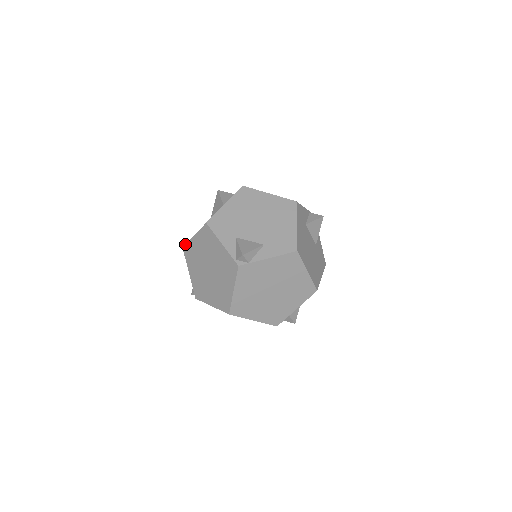
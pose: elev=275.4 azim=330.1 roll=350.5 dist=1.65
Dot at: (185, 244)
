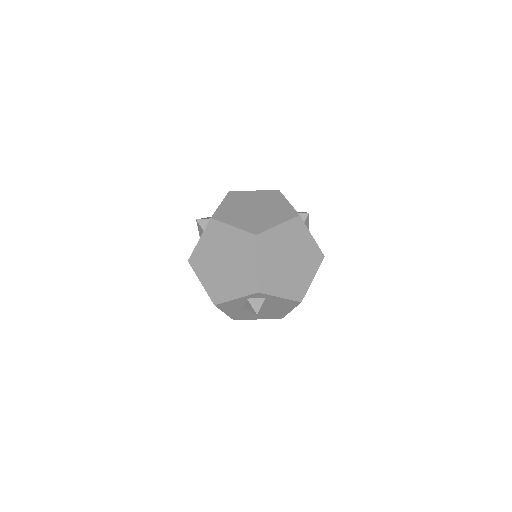
Dot at: (235, 191)
